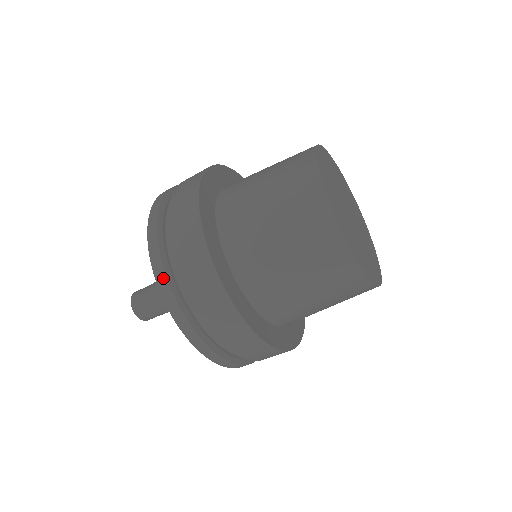
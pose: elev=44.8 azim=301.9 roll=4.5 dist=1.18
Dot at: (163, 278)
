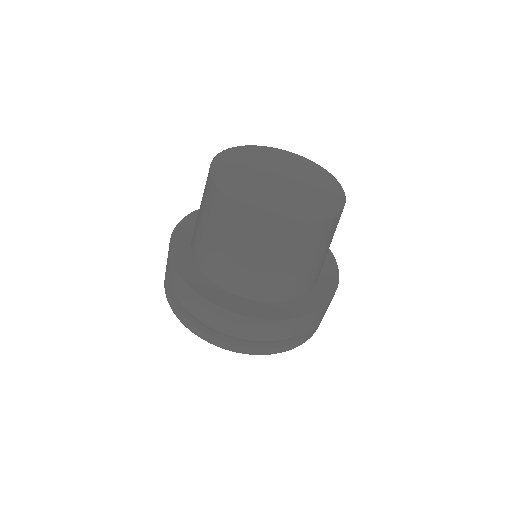
Dot at: (180, 315)
